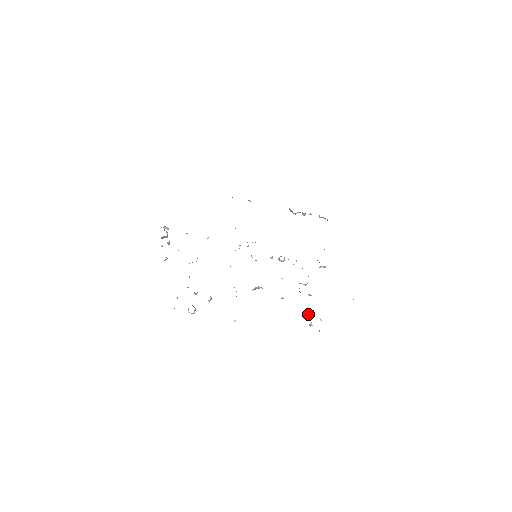
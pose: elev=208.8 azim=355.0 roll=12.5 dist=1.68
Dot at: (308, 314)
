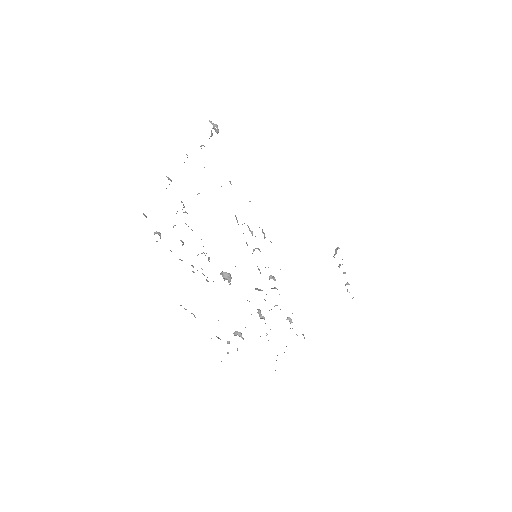
Dot at: (236, 334)
